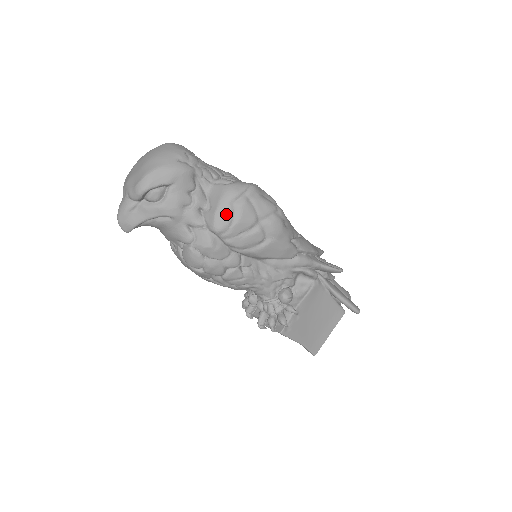
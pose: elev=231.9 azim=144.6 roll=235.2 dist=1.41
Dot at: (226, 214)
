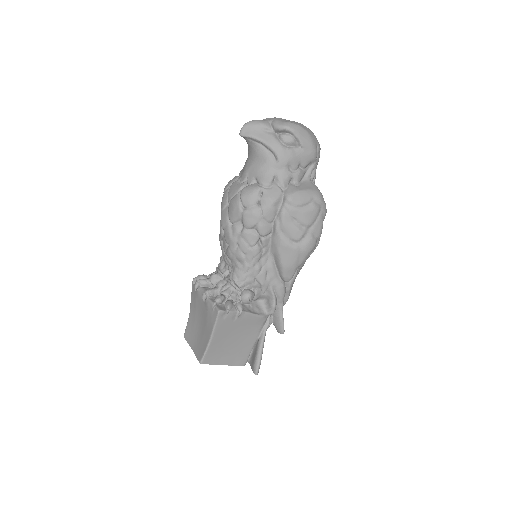
Dot at: (305, 199)
